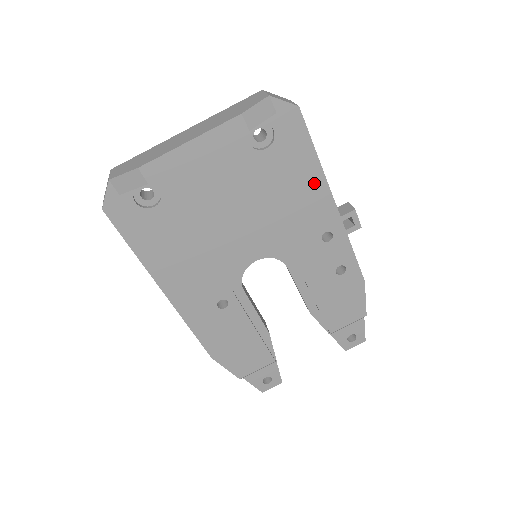
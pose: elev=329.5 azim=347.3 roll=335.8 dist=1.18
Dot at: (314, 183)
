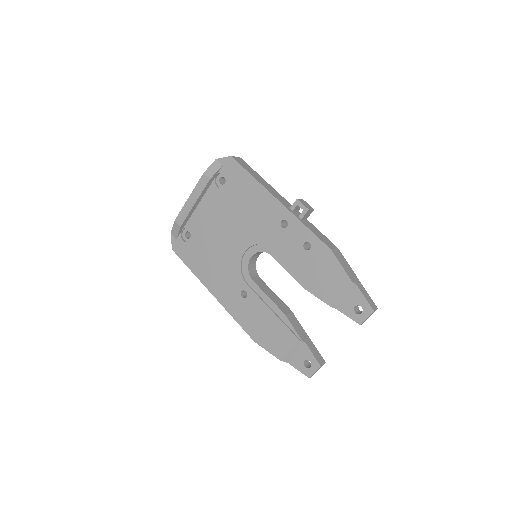
Dot at: (259, 193)
